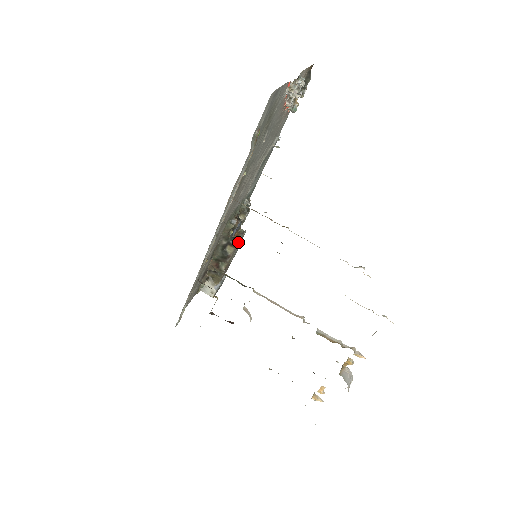
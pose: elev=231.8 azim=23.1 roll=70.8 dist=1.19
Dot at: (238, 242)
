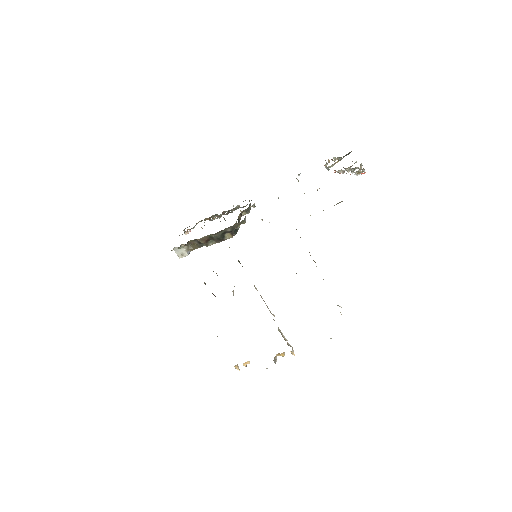
Dot at: occluded
